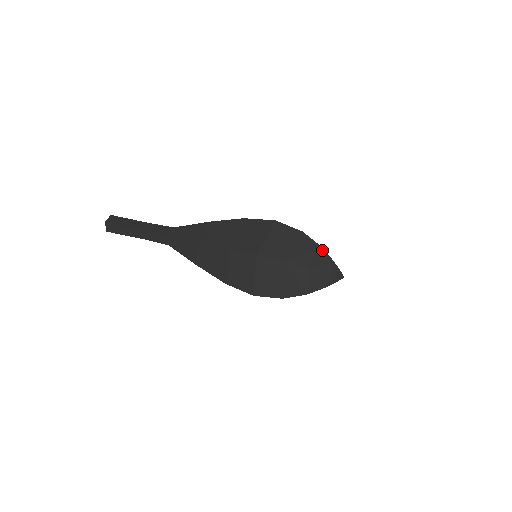
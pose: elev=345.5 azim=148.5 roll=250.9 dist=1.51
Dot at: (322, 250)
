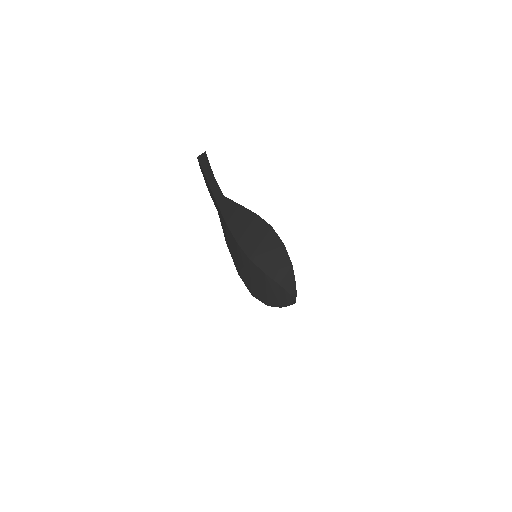
Dot at: (292, 268)
